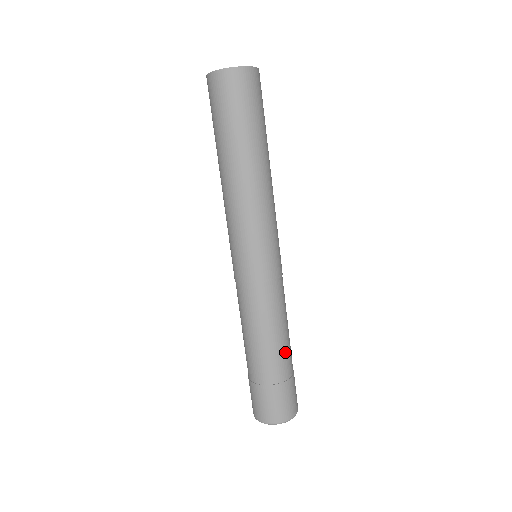
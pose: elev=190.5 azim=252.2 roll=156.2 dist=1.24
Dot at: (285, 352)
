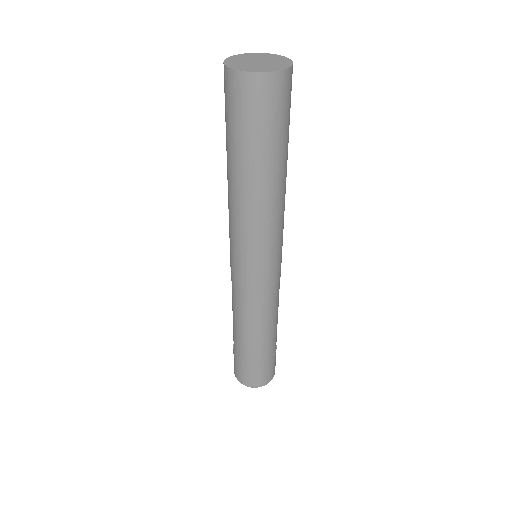
Dot at: (274, 336)
